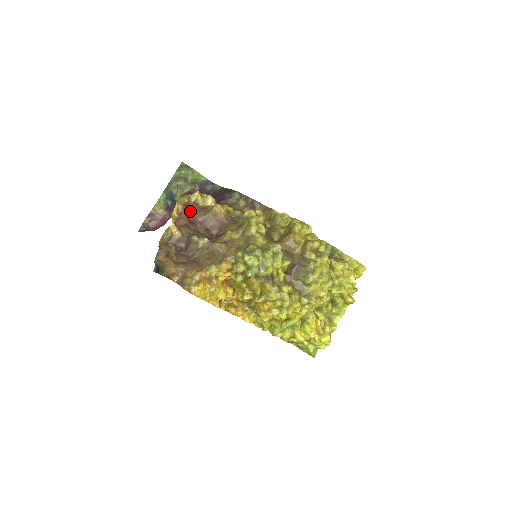
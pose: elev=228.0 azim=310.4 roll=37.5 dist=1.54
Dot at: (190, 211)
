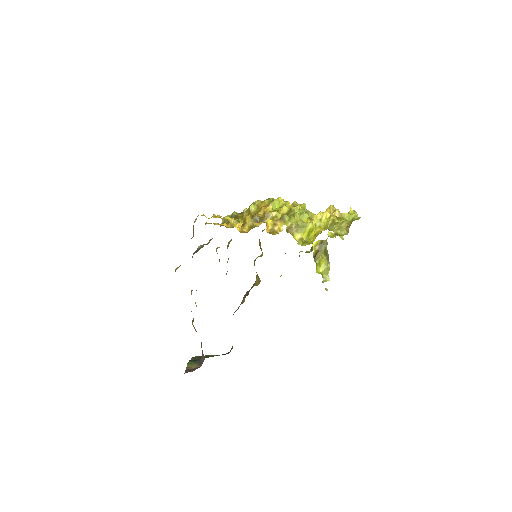
Dot at: occluded
